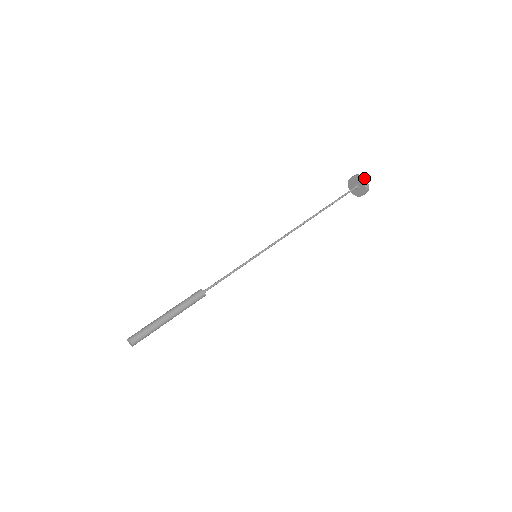
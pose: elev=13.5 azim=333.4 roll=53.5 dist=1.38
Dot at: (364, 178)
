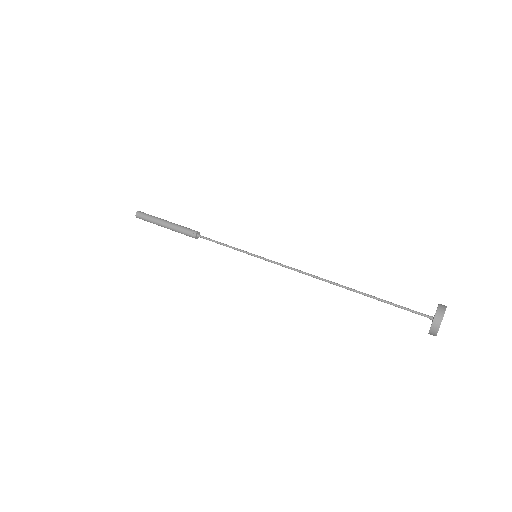
Dot at: (439, 324)
